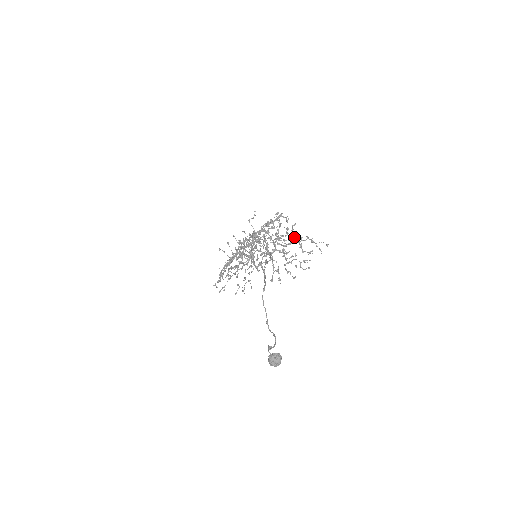
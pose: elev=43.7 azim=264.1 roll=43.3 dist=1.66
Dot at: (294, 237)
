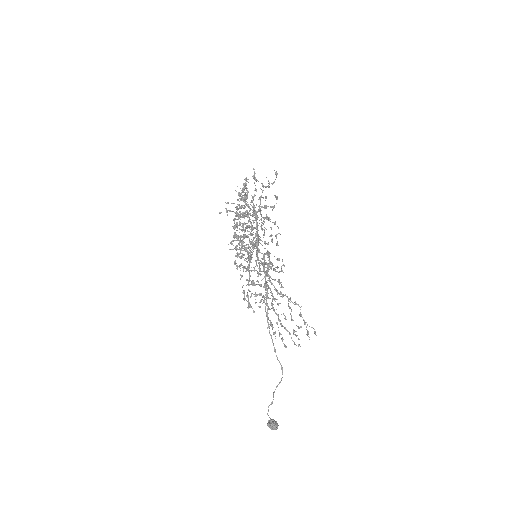
Dot at: occluded
